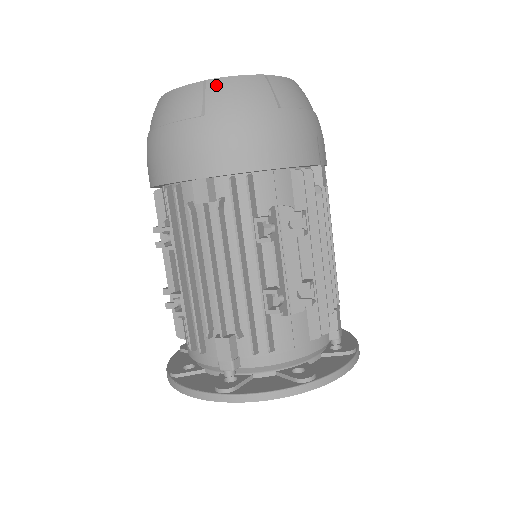
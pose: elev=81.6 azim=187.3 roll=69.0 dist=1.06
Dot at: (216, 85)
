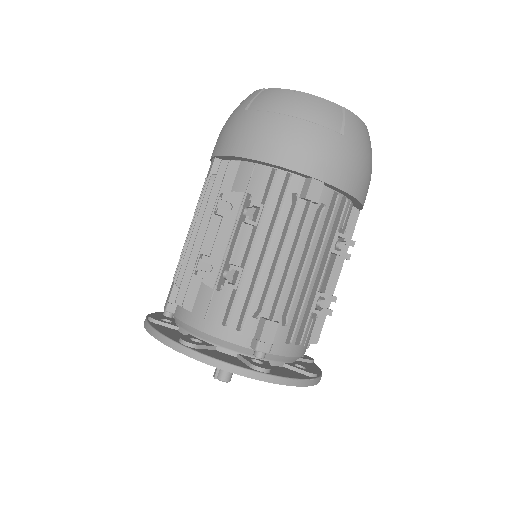
Dot at: (352, 117)
